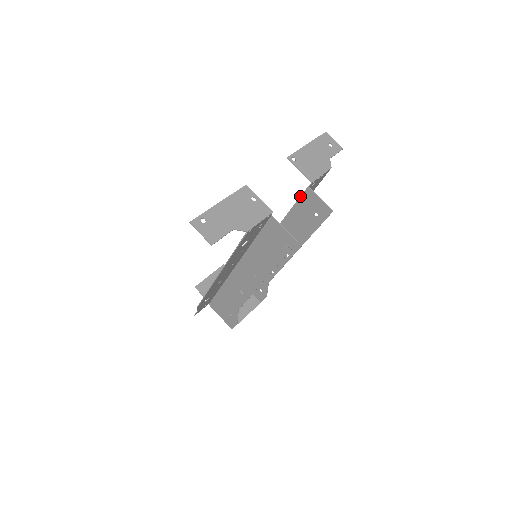
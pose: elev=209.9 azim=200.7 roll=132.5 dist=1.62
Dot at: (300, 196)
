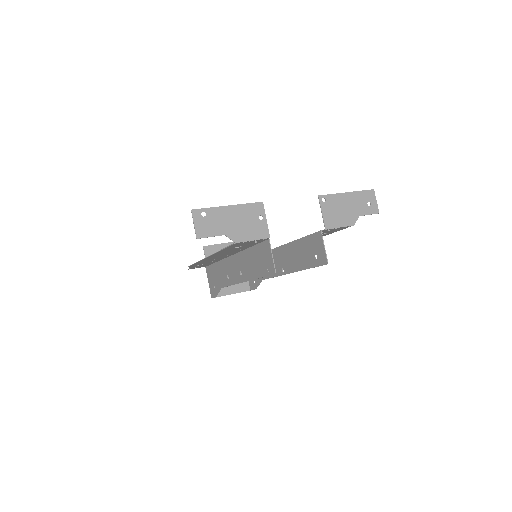
Dot at: occluded
